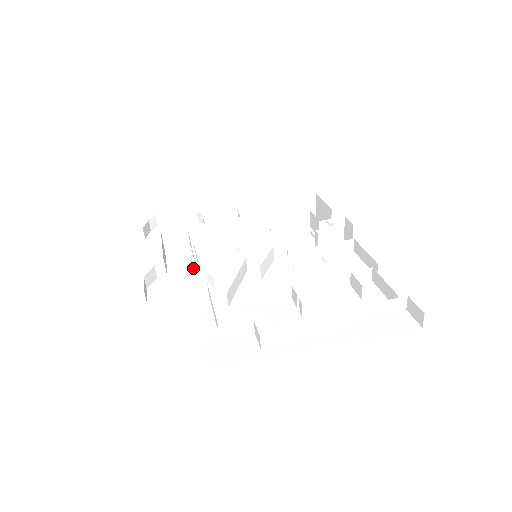
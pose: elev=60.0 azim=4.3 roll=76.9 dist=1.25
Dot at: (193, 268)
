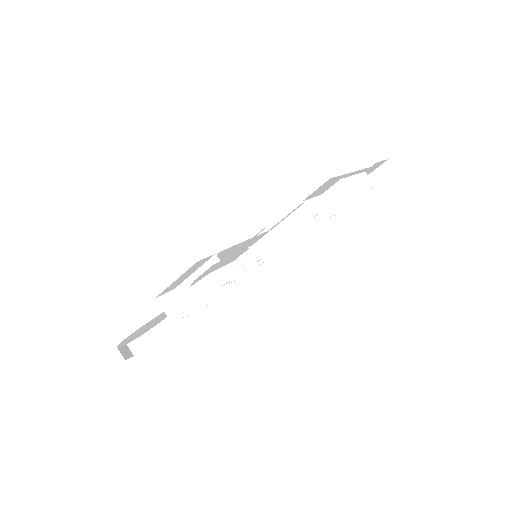
Dot at: (225, 266)
